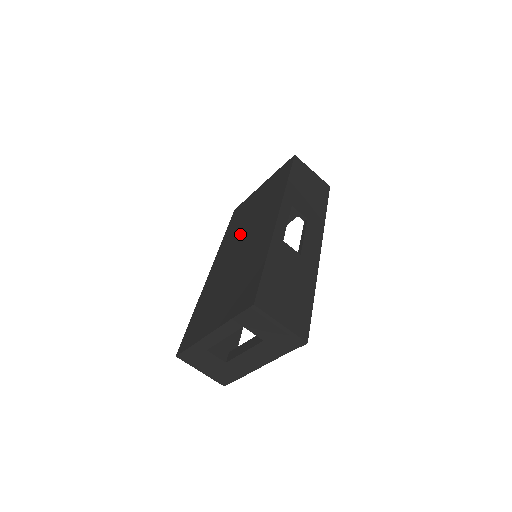
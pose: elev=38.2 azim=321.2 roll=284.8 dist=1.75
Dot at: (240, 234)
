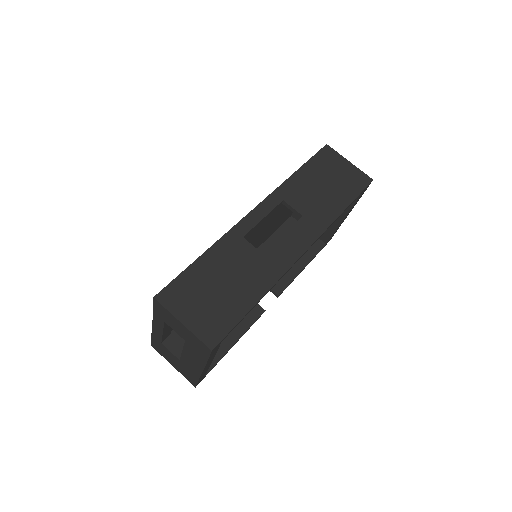
Dot at: occluded
